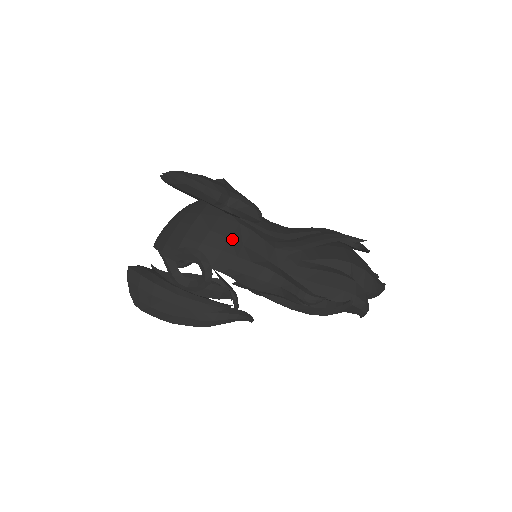
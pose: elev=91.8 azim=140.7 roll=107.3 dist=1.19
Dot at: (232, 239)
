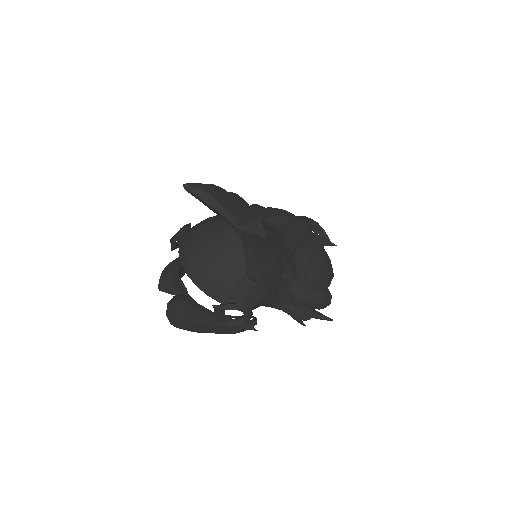
Dot at: (269, 288)
